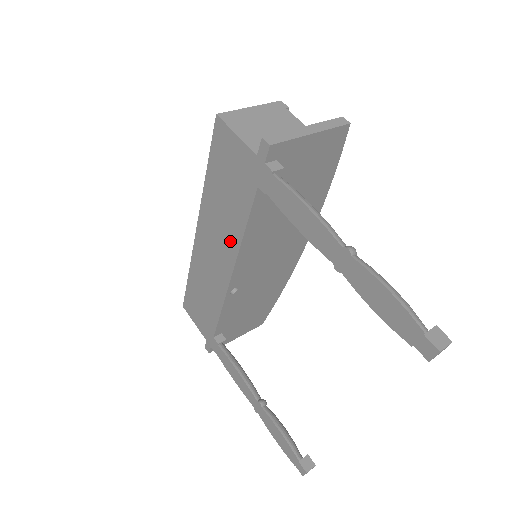
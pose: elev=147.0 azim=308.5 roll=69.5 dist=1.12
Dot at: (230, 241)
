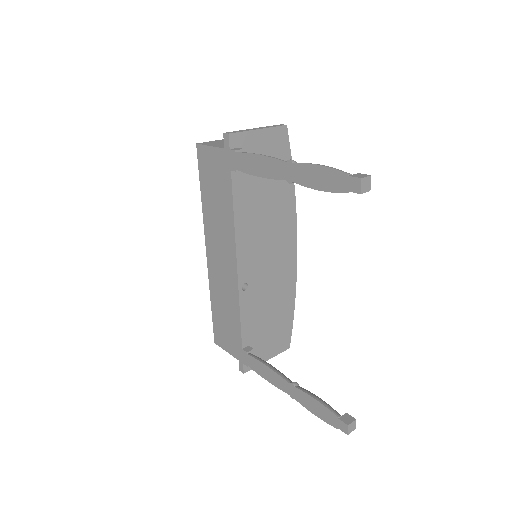
Dot at: (228, 234)
